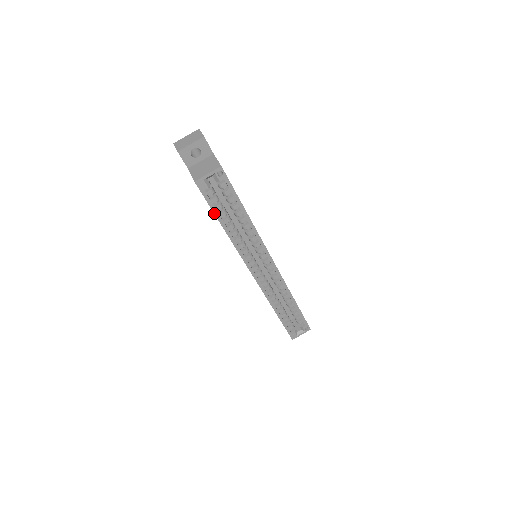
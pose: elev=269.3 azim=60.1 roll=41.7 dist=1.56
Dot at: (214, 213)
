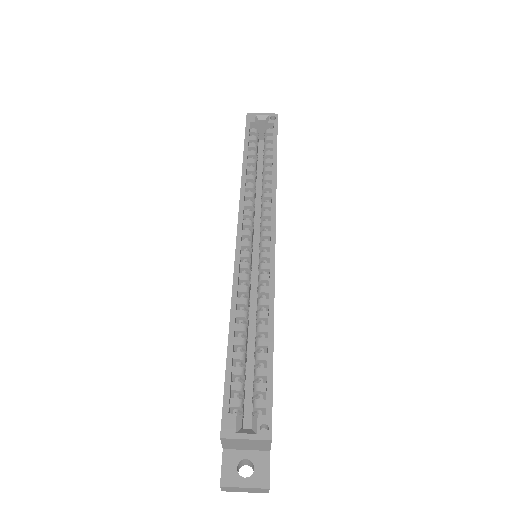
Dot at: (244, 143)
